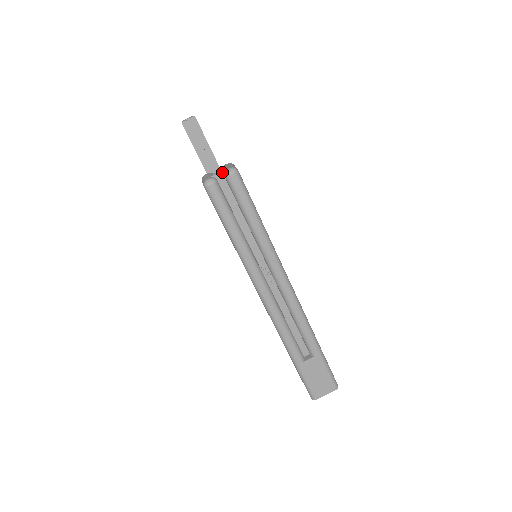
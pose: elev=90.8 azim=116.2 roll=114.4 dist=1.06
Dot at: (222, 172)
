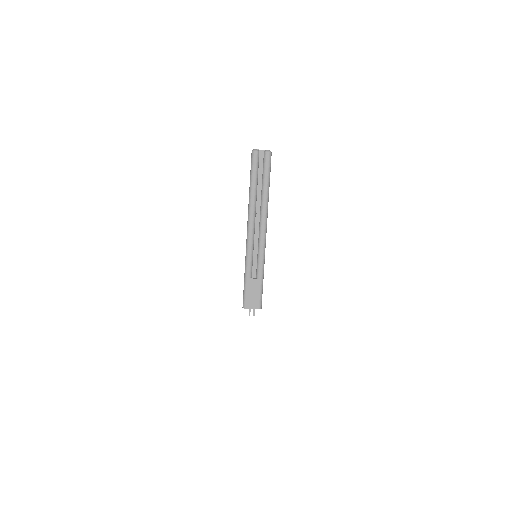
Dot at: (264, 150)
